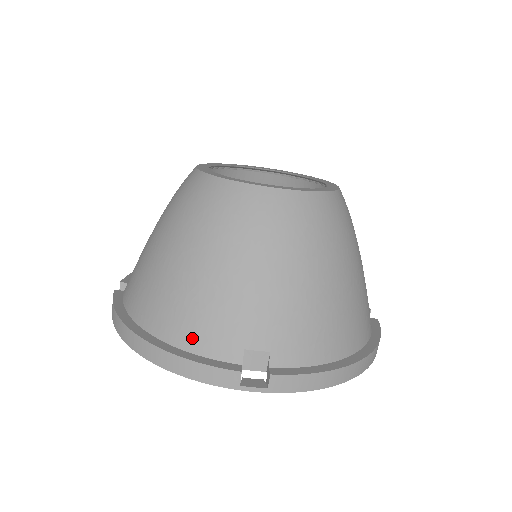
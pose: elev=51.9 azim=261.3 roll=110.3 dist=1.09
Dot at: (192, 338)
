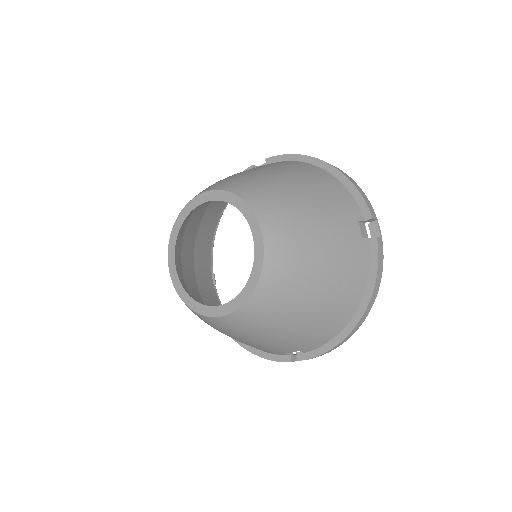
Dot at: occluded
